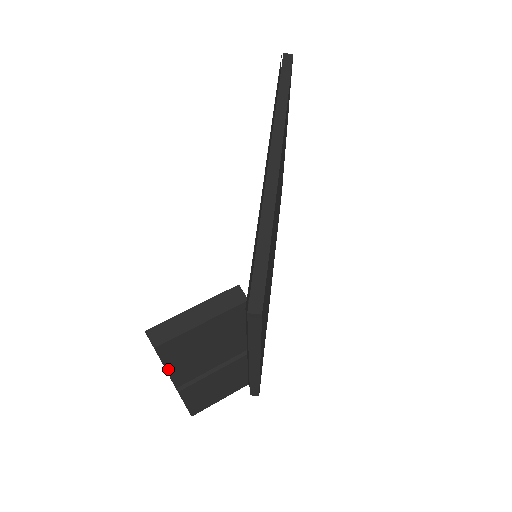
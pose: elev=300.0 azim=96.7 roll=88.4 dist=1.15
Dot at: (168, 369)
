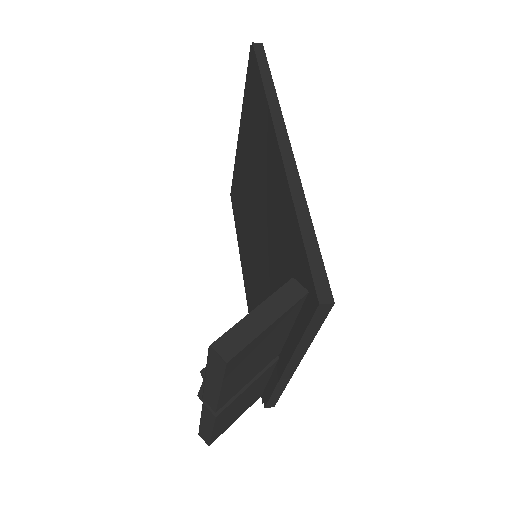
Dot at: (222, 389)
